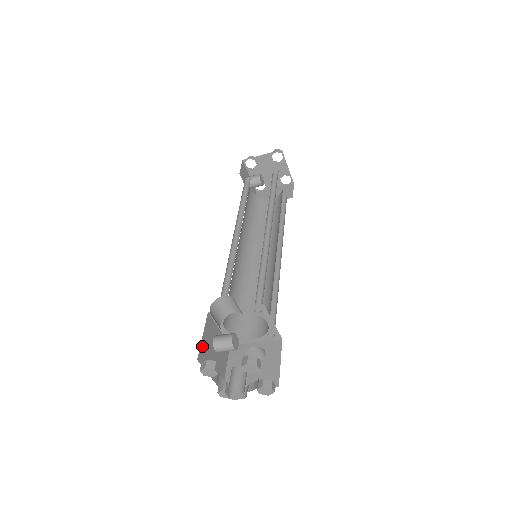
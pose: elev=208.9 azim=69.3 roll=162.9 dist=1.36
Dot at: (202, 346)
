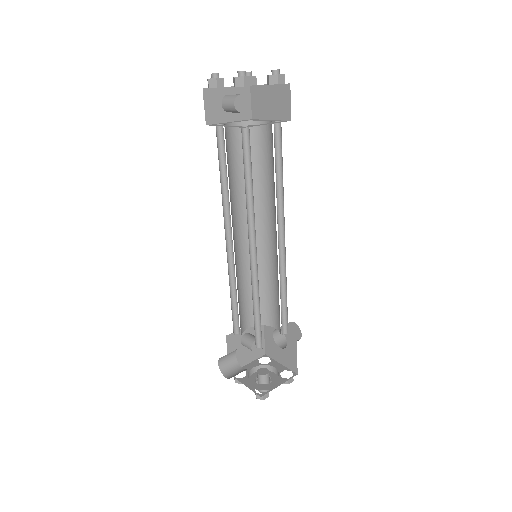
Dot at: occluded
